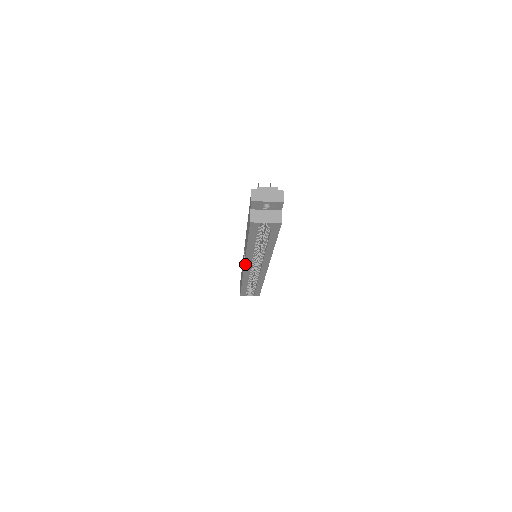
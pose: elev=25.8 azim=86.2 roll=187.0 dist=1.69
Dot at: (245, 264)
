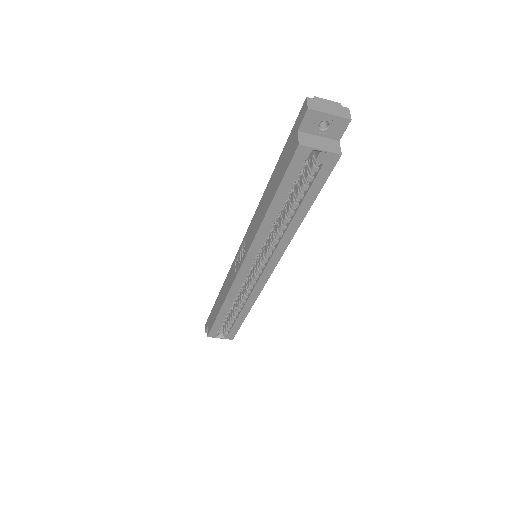
Dot at: (245, 258)
